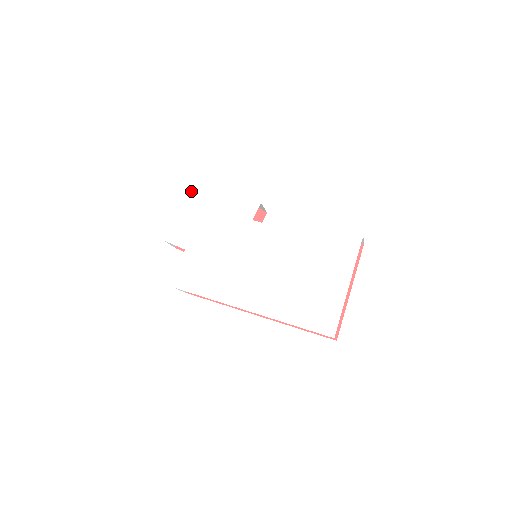
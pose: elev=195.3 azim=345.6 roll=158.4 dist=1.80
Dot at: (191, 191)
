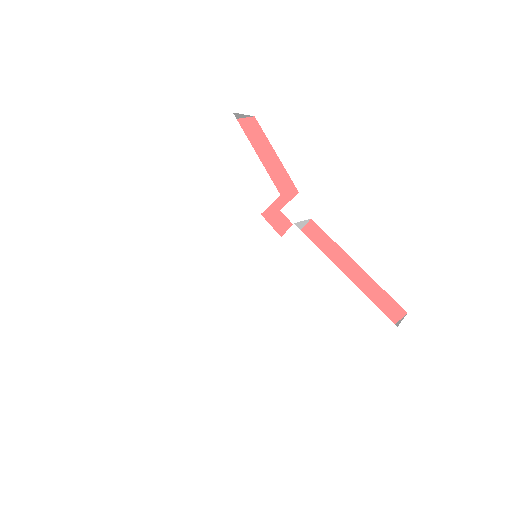
Dot at: (197, 123)
